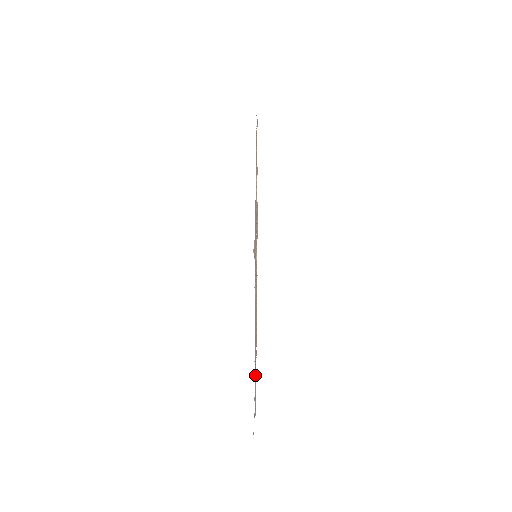
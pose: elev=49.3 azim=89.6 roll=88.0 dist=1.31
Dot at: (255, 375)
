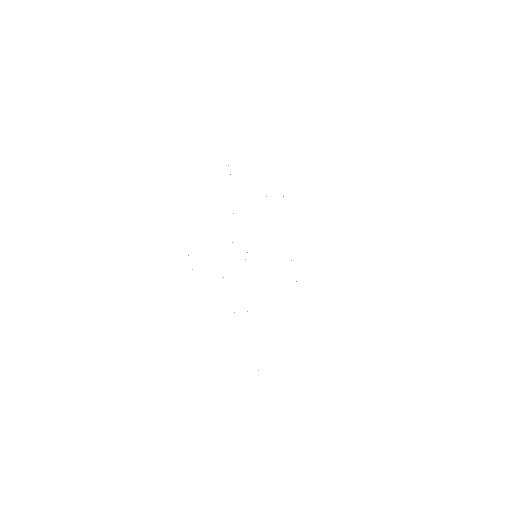
Dot at: occluded
